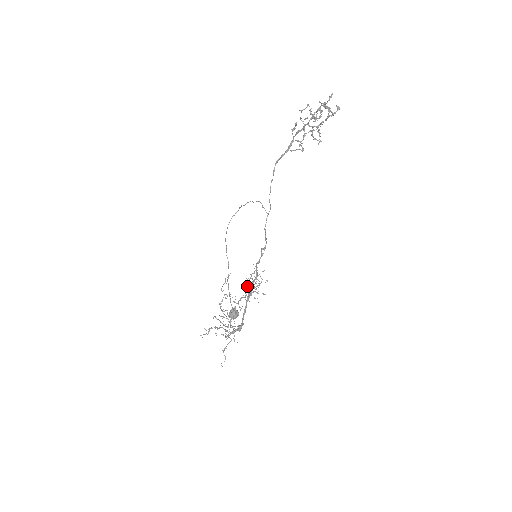
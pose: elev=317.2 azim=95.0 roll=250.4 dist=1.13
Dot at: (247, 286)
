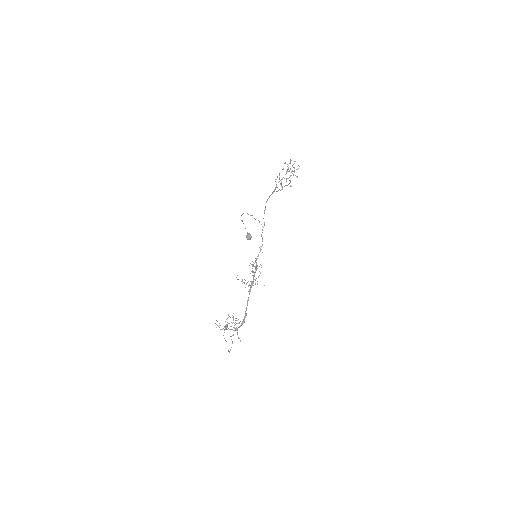
Dot at: occluded
